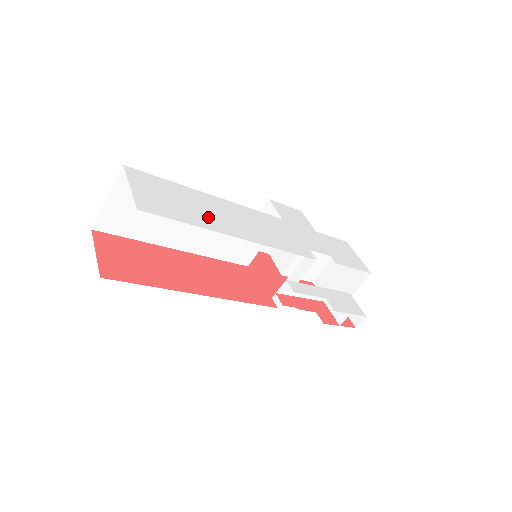
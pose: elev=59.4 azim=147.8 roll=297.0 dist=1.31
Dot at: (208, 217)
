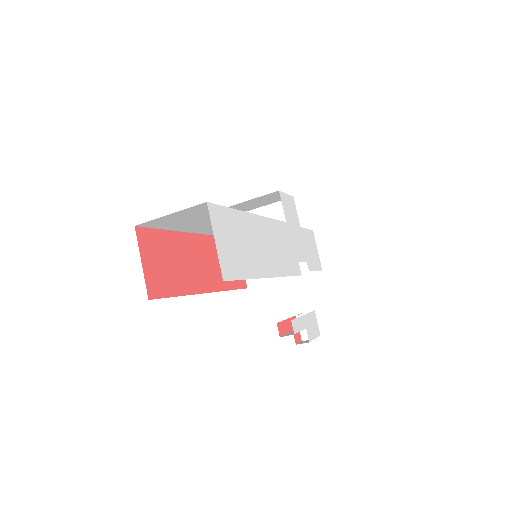
Dot at: (255, 257)
